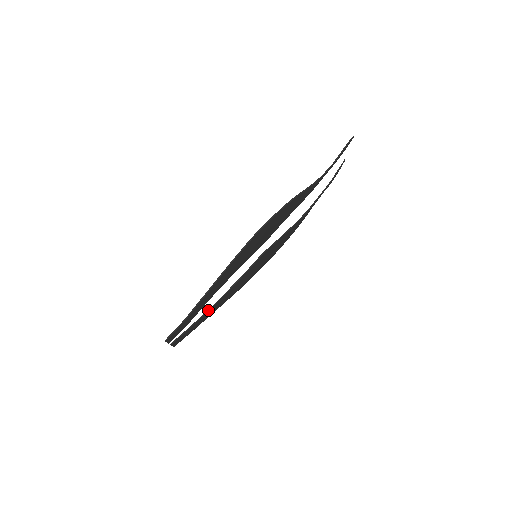
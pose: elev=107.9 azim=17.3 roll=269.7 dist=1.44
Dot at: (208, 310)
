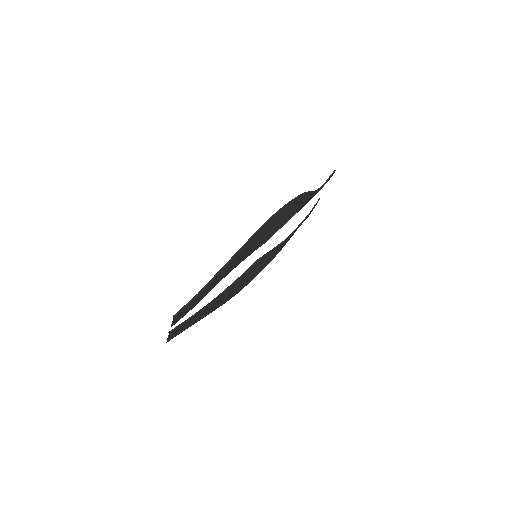
Dot at: (206, 306)
